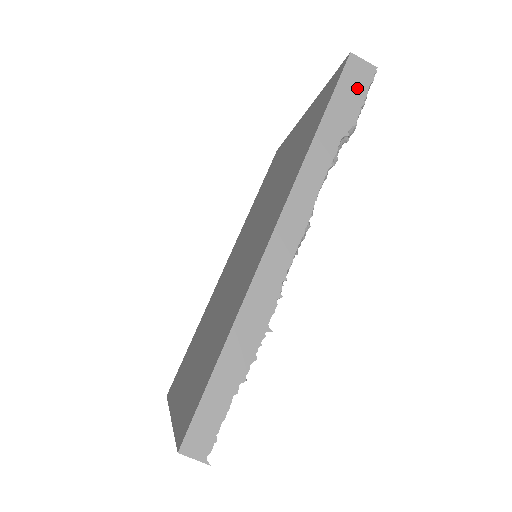
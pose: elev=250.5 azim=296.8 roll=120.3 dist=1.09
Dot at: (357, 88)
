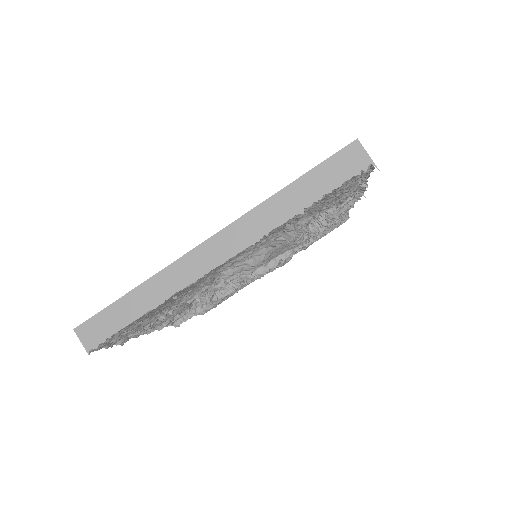
Dot at: occluded
